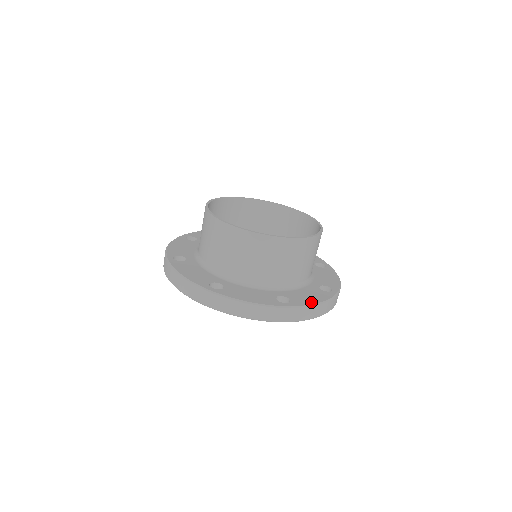
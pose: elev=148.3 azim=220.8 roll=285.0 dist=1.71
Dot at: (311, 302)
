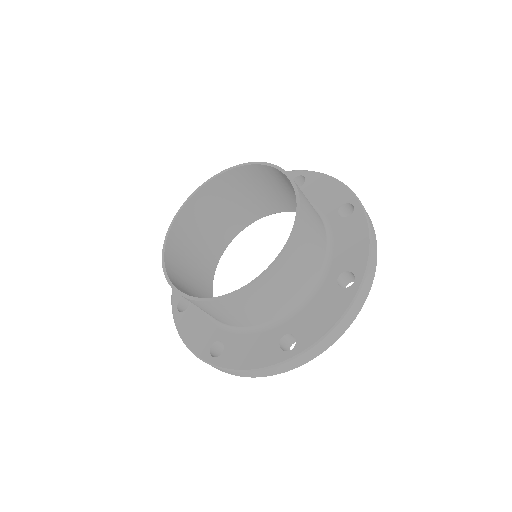
Dot at: (239, 365)
